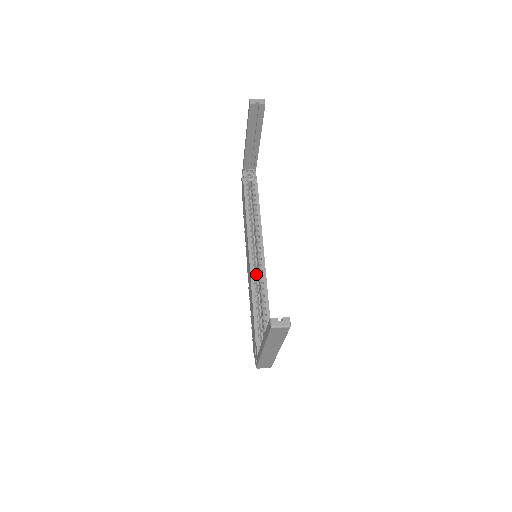
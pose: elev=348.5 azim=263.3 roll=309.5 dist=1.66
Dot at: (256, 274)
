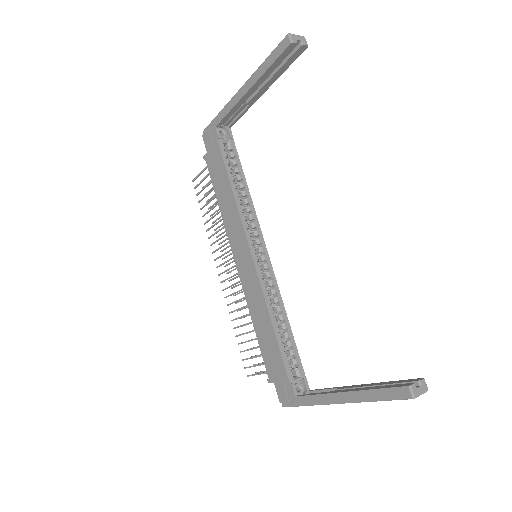
Dot at: (265, 283)
